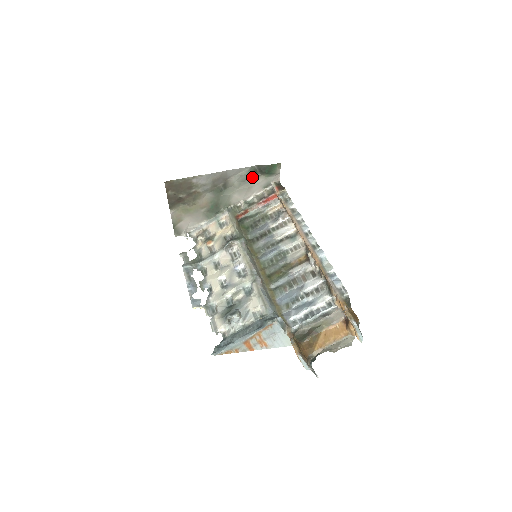
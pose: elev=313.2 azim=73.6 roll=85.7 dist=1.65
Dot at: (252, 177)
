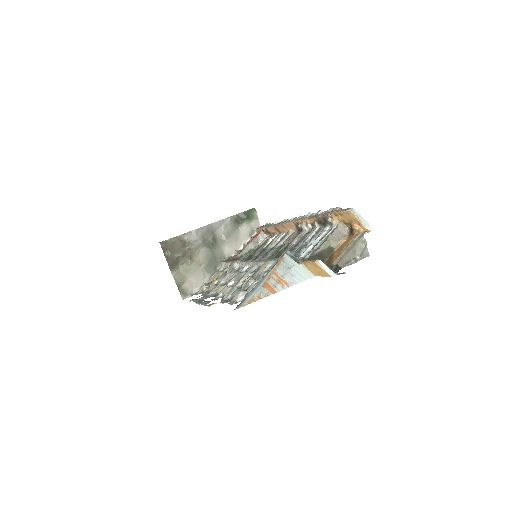
Dot at: (236, 227)
